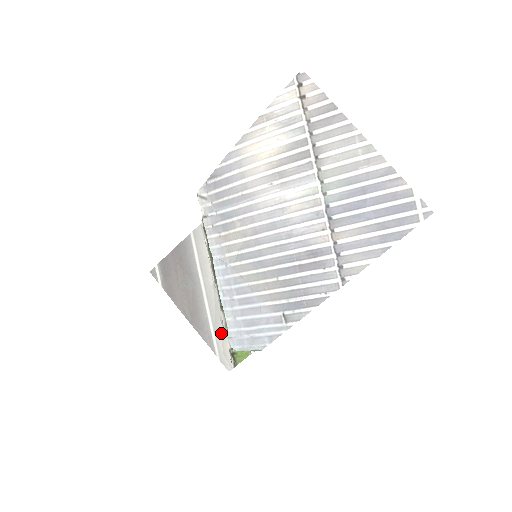
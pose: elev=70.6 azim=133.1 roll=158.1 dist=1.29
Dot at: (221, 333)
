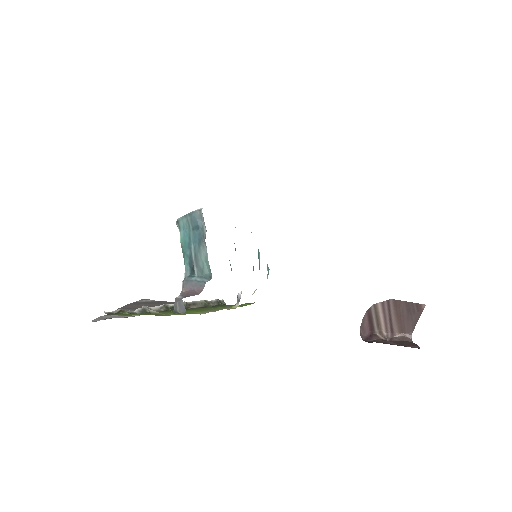
Dot at: (132, 316)
